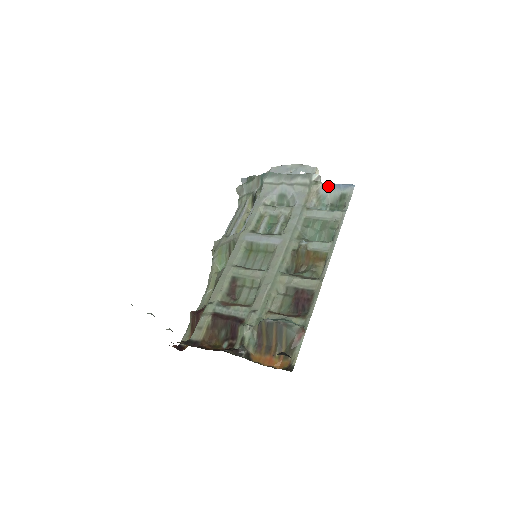
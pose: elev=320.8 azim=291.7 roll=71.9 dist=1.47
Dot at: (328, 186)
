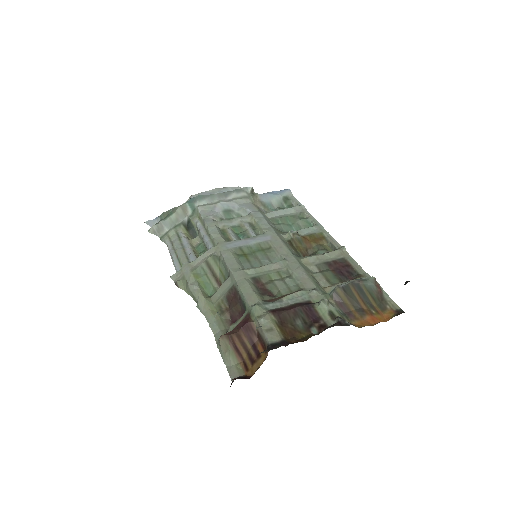
Dot at: (266, 195)
